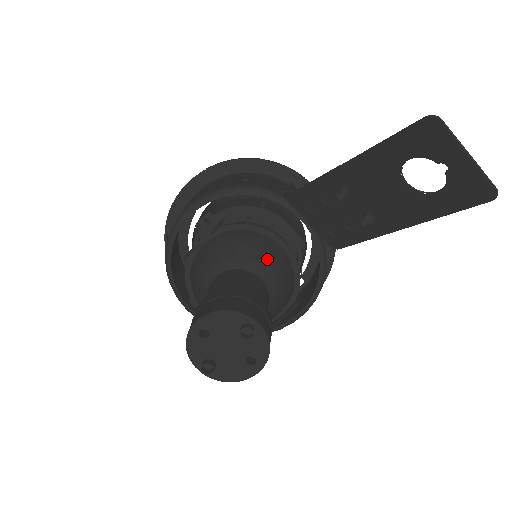
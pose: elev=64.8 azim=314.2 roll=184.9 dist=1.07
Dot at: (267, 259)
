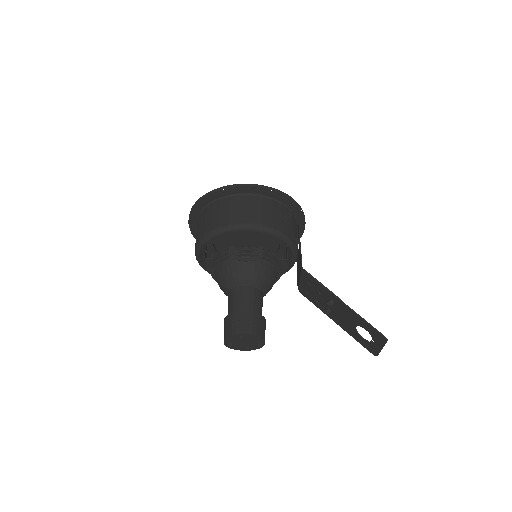
Dot at: (271, 285)
